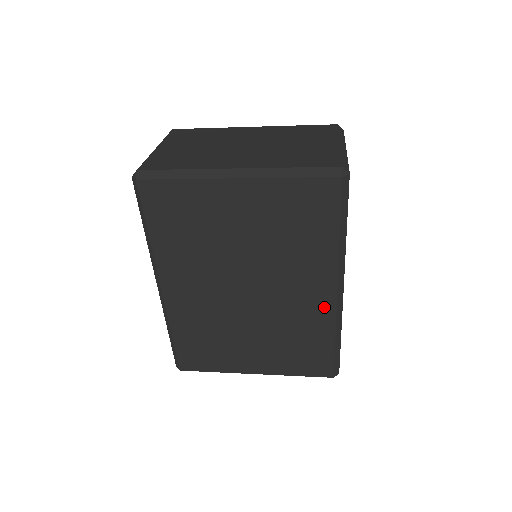
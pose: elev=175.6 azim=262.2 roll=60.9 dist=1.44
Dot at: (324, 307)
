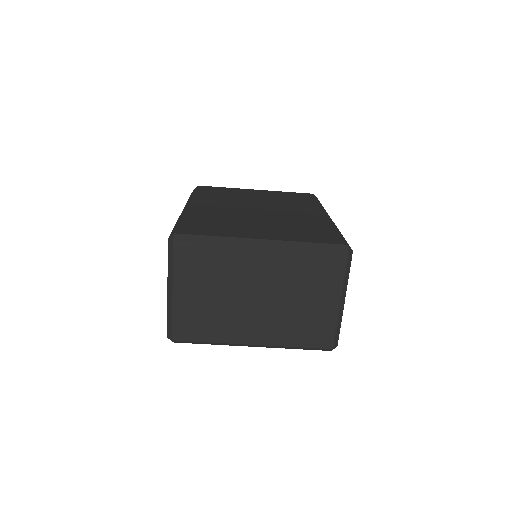
Dot at: (320, 218)
